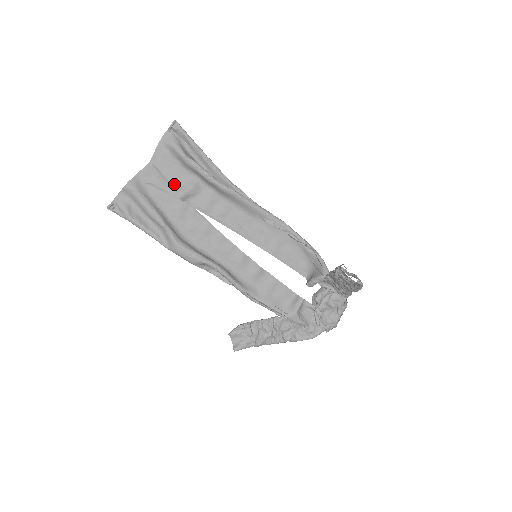
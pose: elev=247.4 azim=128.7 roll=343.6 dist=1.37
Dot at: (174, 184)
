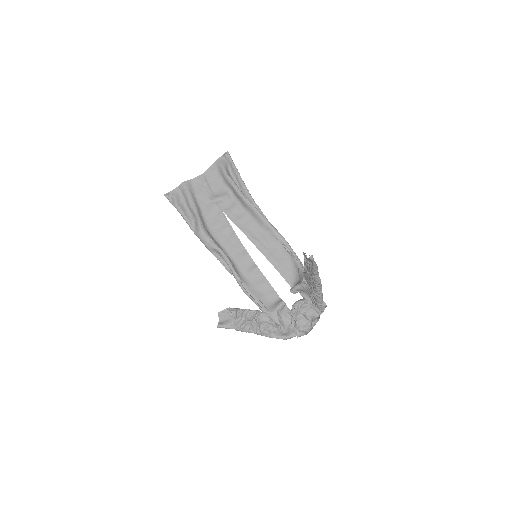
Dot at: (214, 192)
